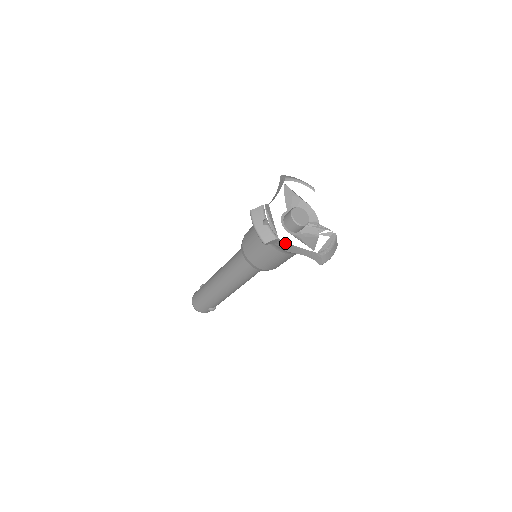
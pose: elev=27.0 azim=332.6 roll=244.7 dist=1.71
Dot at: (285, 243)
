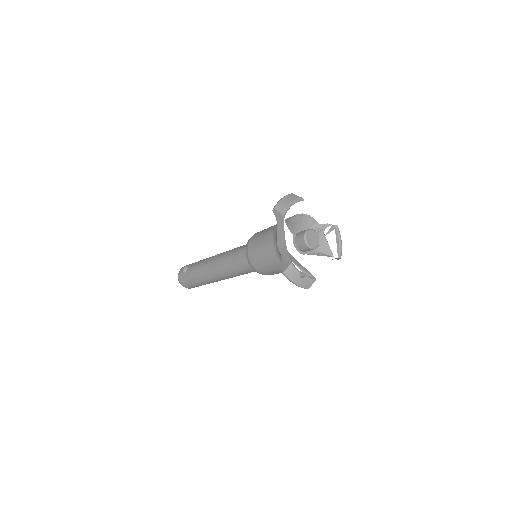
Dot at: occluded
